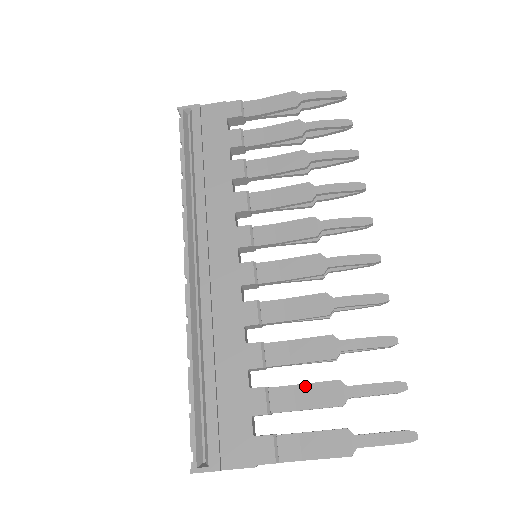
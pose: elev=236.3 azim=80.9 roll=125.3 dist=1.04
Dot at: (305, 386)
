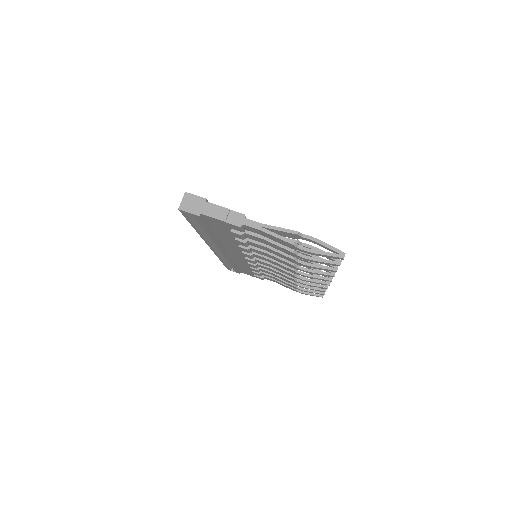
Dot at: occluded
